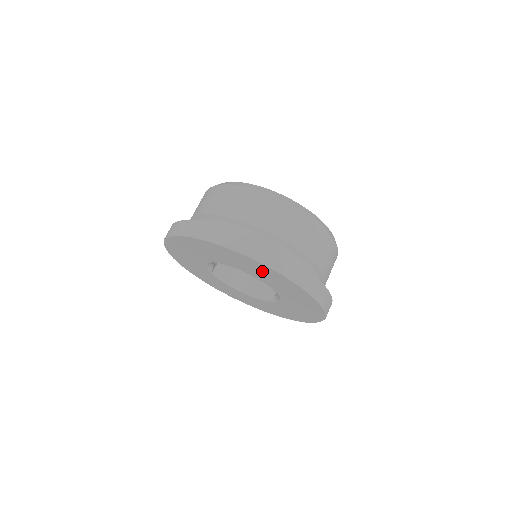
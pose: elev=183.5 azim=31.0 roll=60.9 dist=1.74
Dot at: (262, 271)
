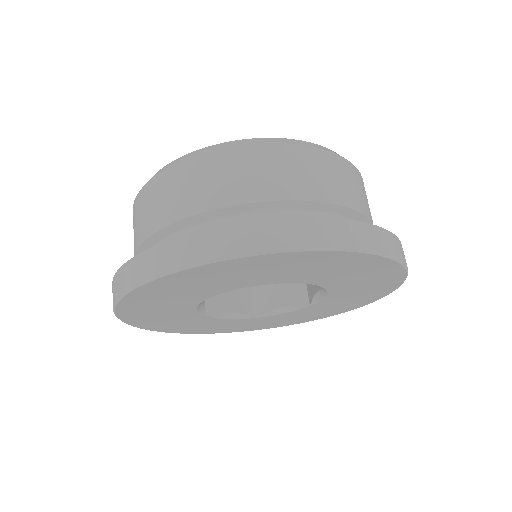
Dot at: (174, 289)
